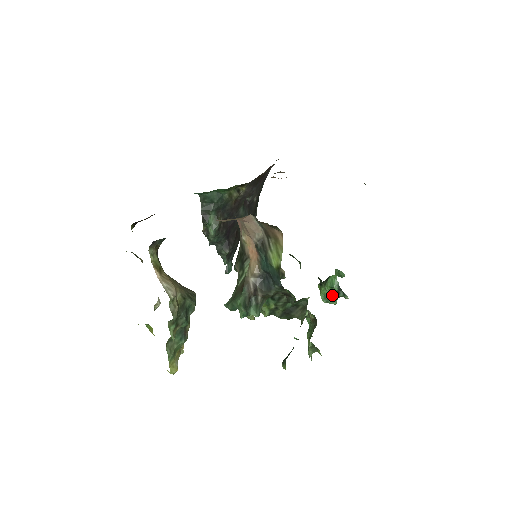
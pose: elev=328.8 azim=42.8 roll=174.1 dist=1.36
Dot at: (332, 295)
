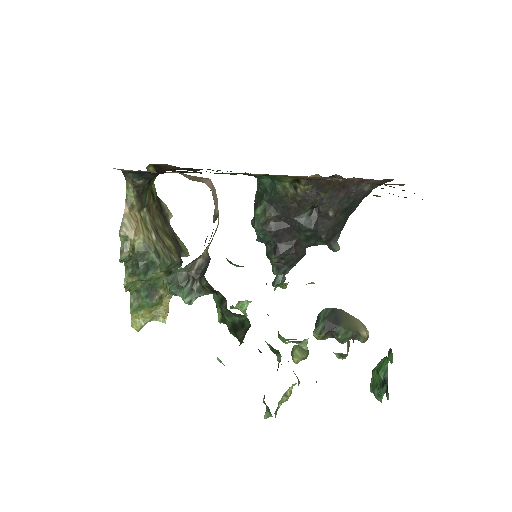
Dot at: (378, 384)
